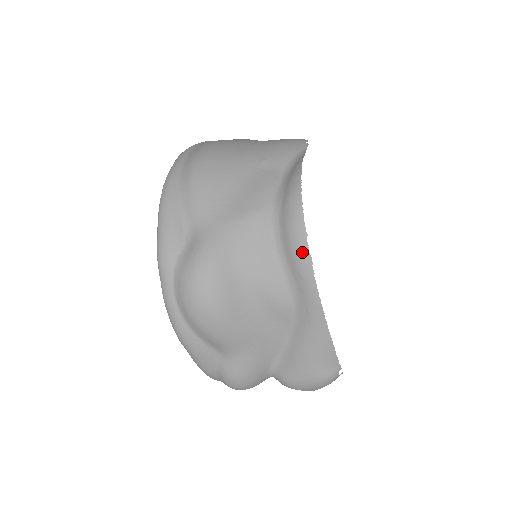
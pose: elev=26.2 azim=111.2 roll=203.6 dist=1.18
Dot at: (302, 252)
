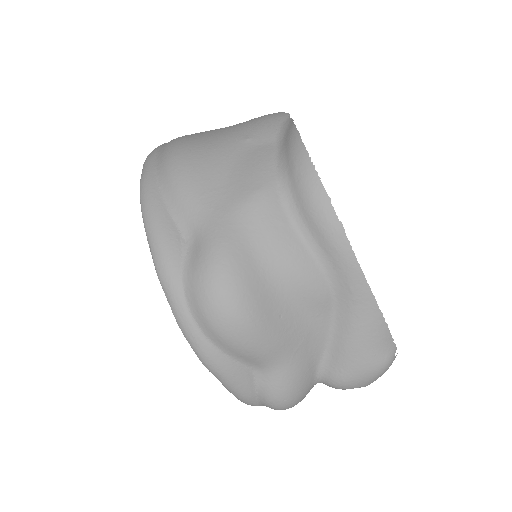
Dot at: (329, 220)
